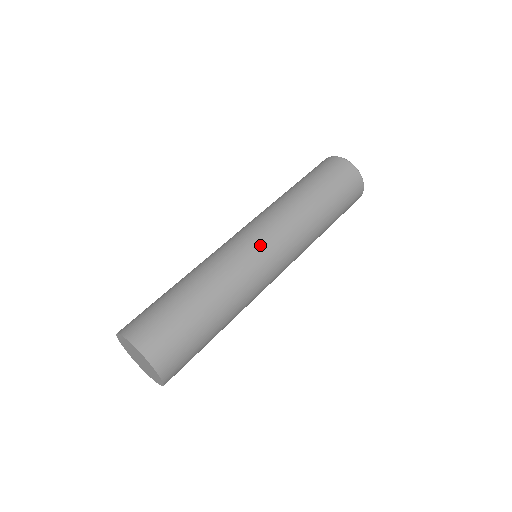
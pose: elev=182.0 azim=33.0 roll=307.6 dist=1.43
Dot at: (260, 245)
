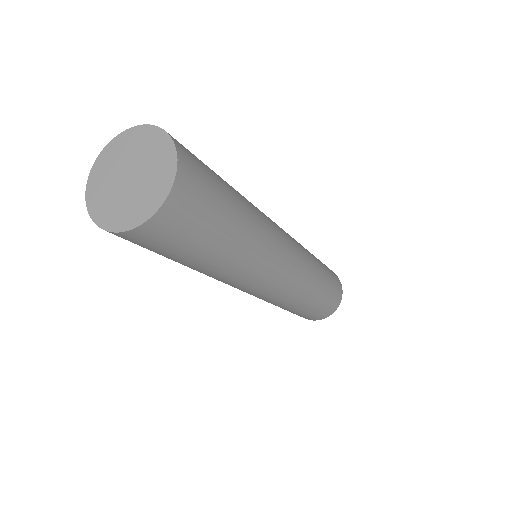
Dot at: occluded
